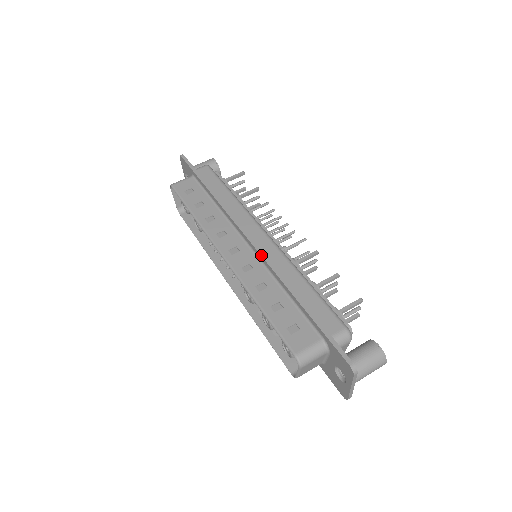
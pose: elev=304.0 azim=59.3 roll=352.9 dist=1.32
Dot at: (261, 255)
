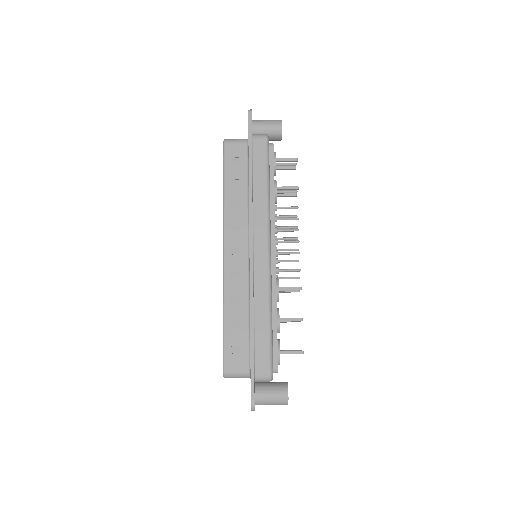
Dot at: (250, 274)
